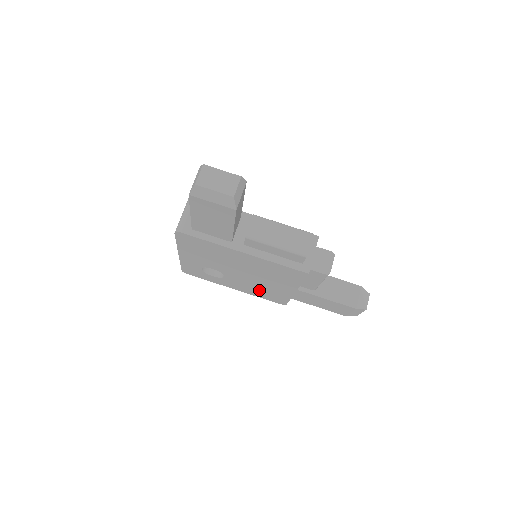
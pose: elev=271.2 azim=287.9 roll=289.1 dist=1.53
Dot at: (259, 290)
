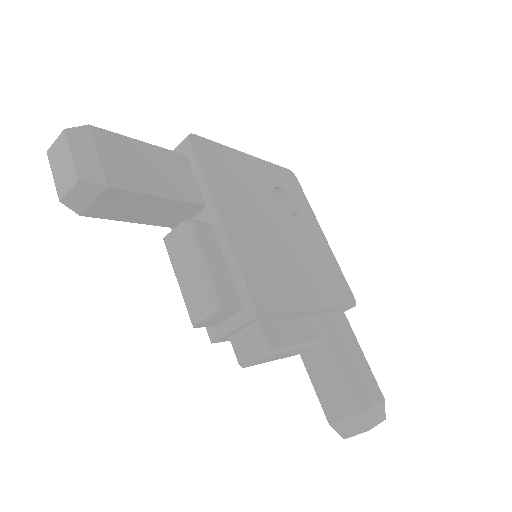
Dot at: occluded
